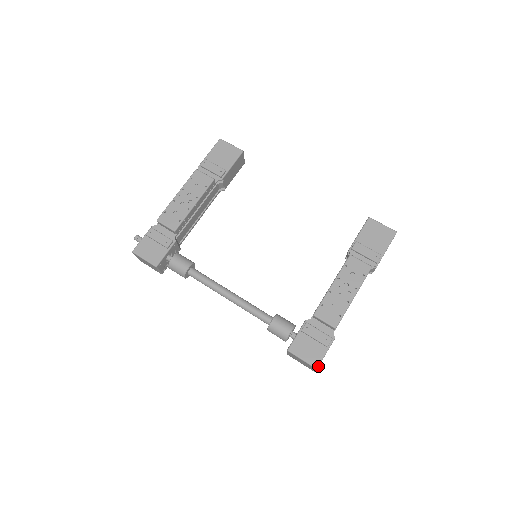
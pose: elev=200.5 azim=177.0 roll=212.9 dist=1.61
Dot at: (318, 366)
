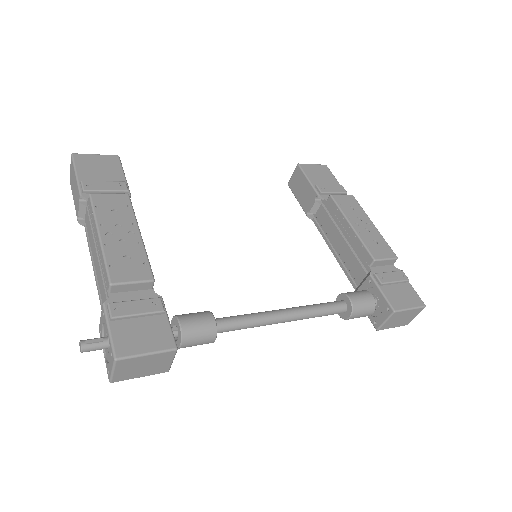
Dot at: (423, 303)
